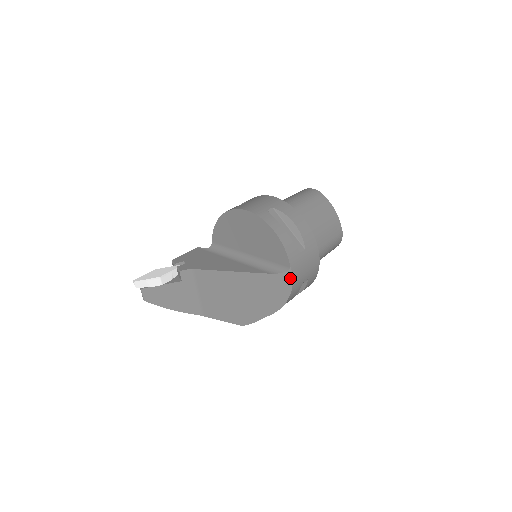
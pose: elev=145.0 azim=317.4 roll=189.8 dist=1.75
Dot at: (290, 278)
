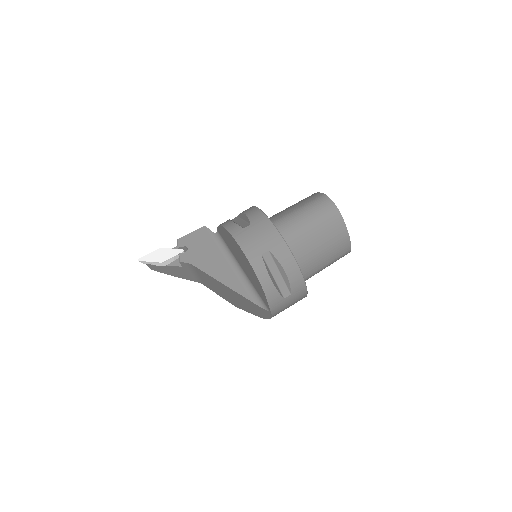
Dot at: (270, 314)
